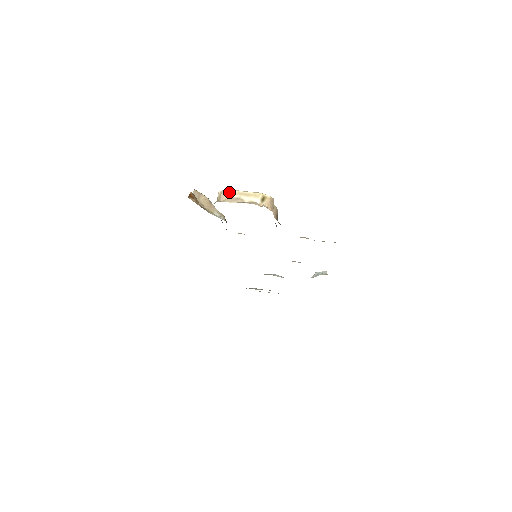
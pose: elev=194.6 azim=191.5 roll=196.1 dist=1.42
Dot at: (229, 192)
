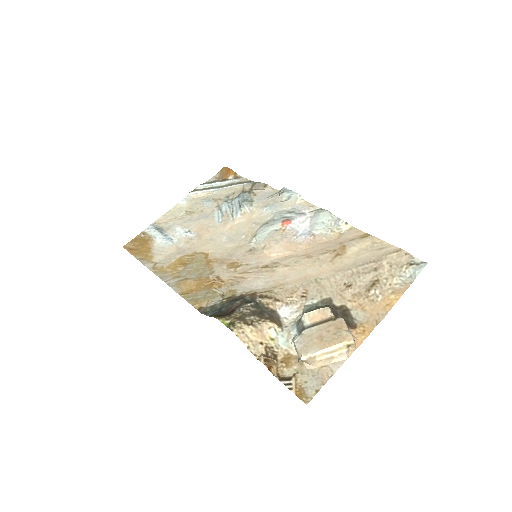
Dot at: (314, 358)
